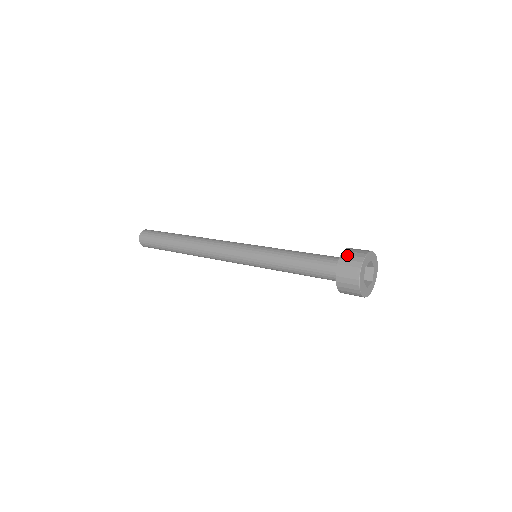
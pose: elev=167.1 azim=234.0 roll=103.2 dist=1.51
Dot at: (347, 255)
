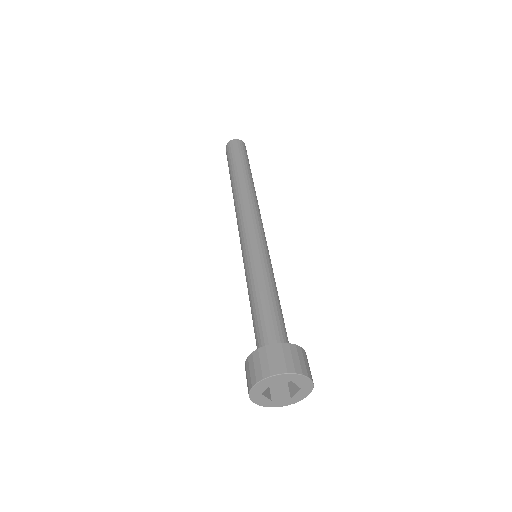
Dot at: (246, 369)
